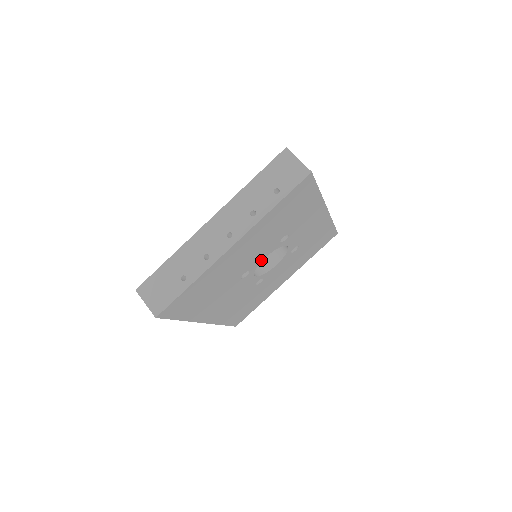
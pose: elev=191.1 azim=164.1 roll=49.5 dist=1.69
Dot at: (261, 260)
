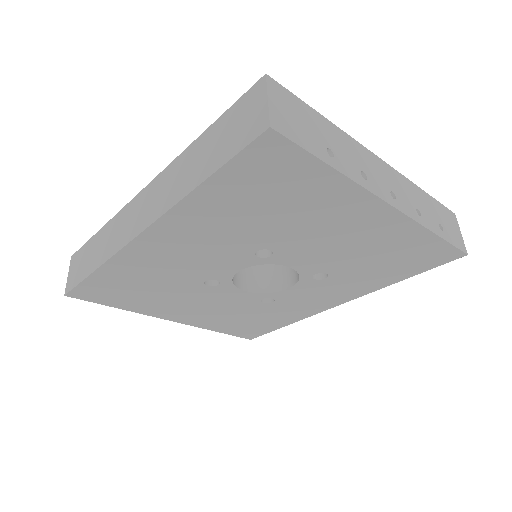
Dot at: (287, 263)
